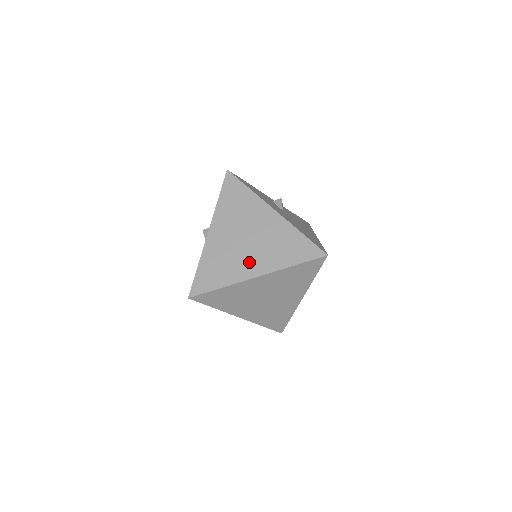
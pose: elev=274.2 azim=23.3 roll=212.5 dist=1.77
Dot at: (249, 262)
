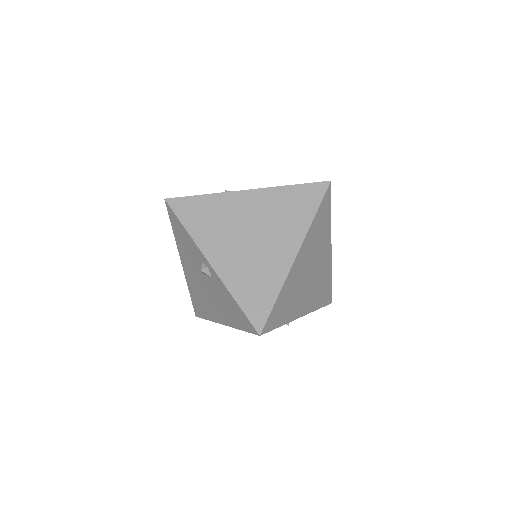
Dot at: (276, 250)
